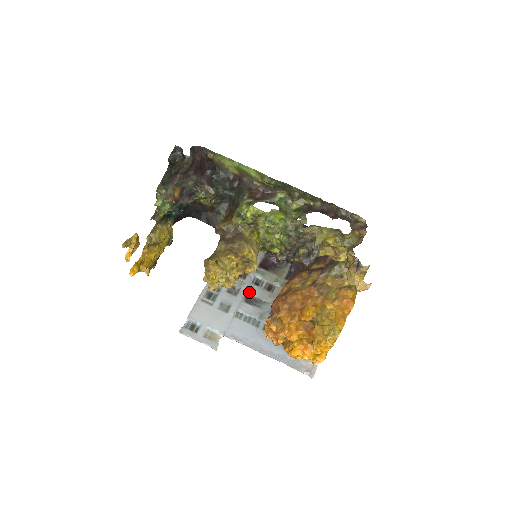
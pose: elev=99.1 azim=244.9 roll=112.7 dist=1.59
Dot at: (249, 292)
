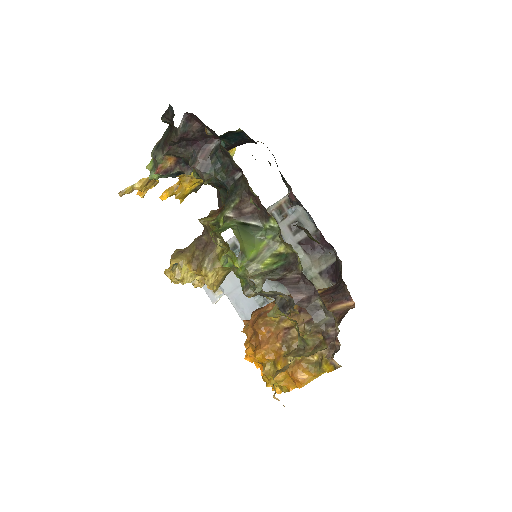
Dot at: occluded
